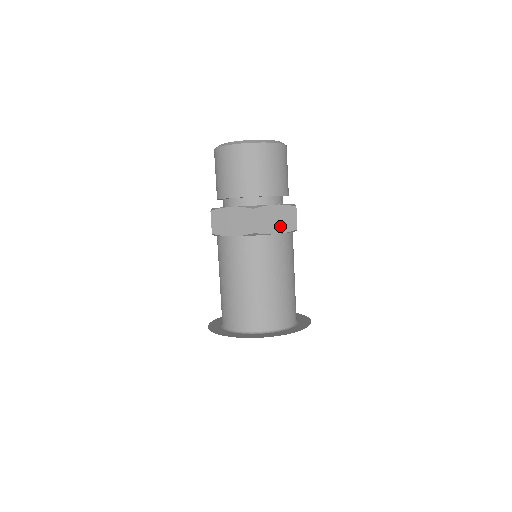
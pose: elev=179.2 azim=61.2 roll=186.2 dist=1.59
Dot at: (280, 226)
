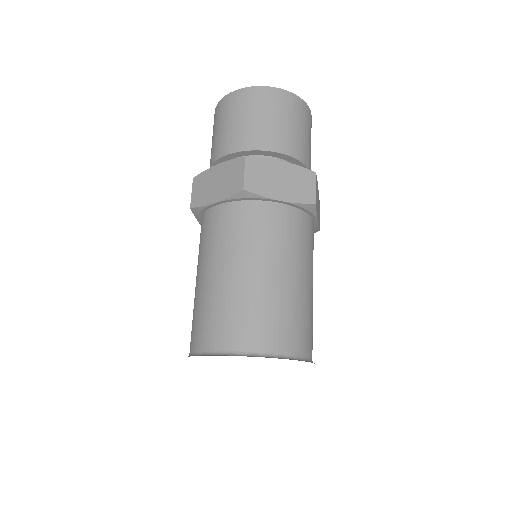
Dot at: (318, 215)
